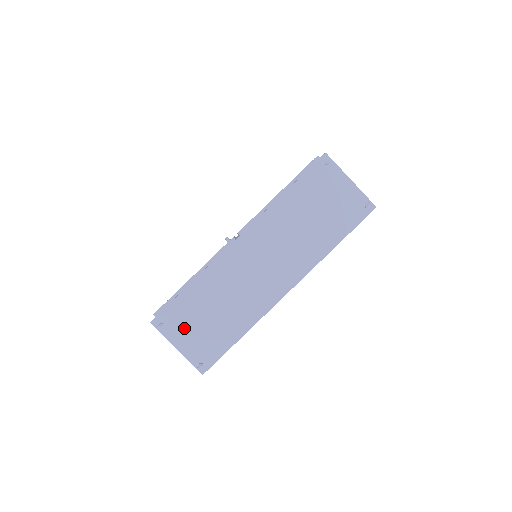
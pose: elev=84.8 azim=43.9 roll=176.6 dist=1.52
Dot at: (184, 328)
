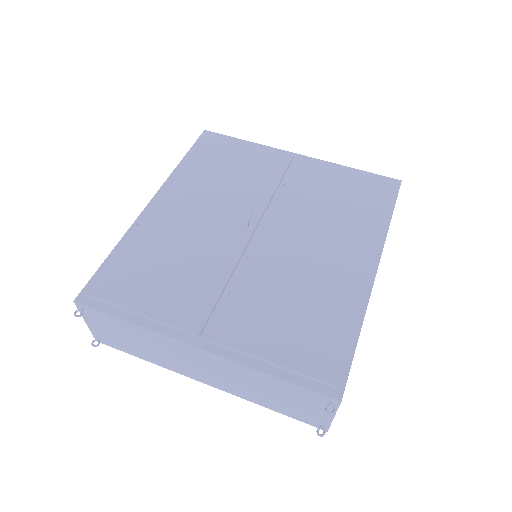
Dot at: (101, 324)
